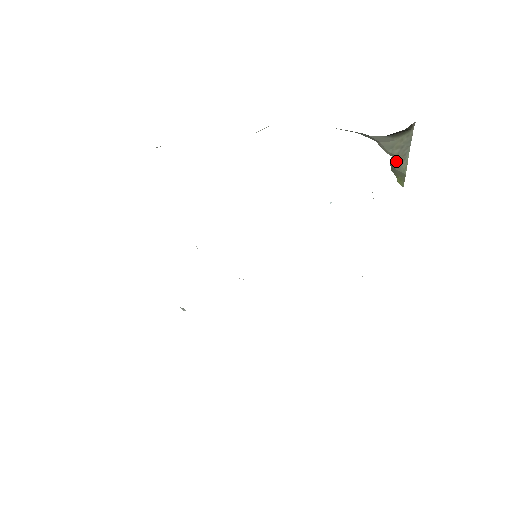
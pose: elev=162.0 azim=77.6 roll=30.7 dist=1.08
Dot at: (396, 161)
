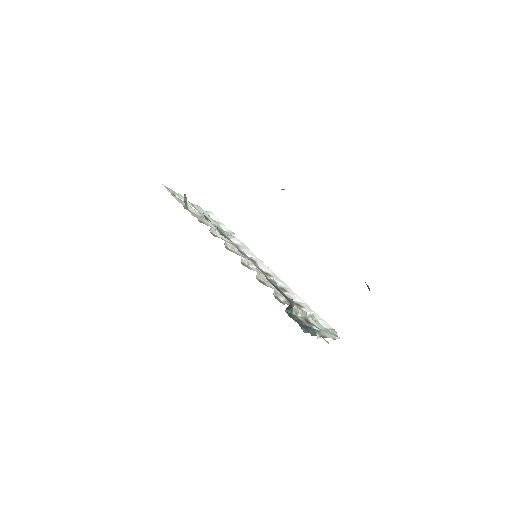
Dot at: occluded
